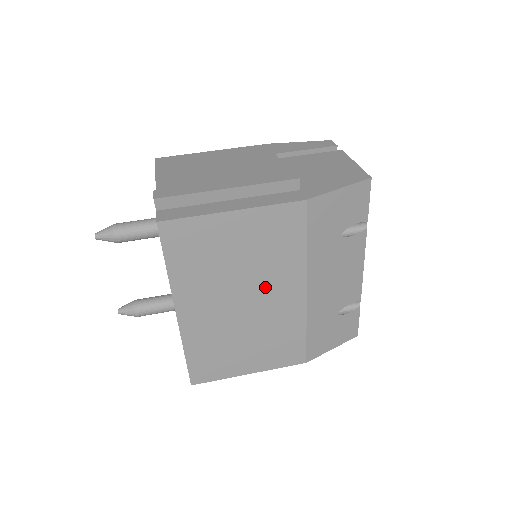
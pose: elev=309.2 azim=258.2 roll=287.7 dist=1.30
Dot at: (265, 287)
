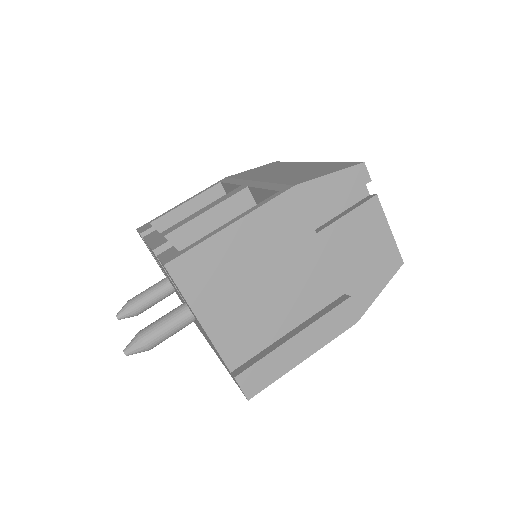
Dot at: occluded
